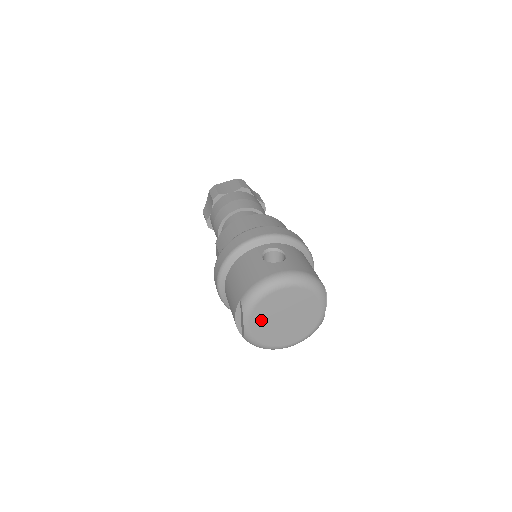
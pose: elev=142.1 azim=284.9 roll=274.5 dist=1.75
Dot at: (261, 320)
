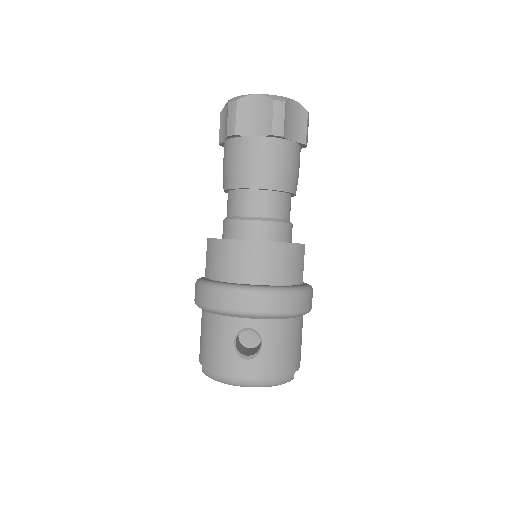
Dot at: occluded
